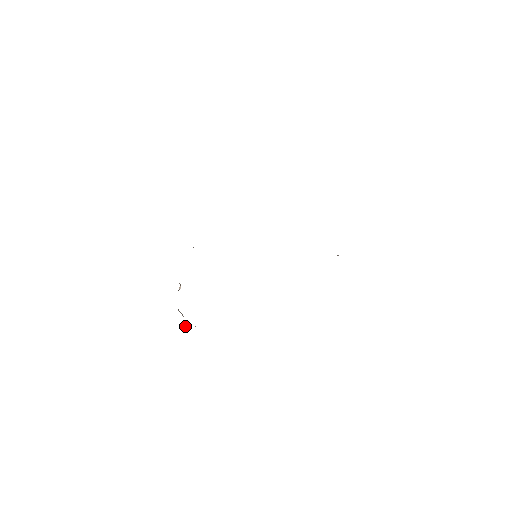
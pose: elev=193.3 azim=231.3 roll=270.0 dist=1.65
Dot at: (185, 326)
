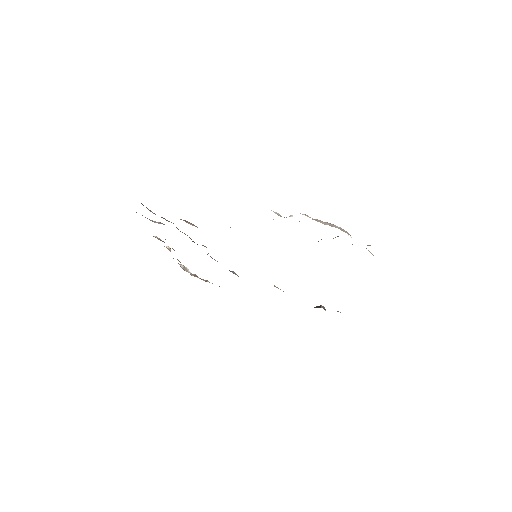
Dot at: occluded
